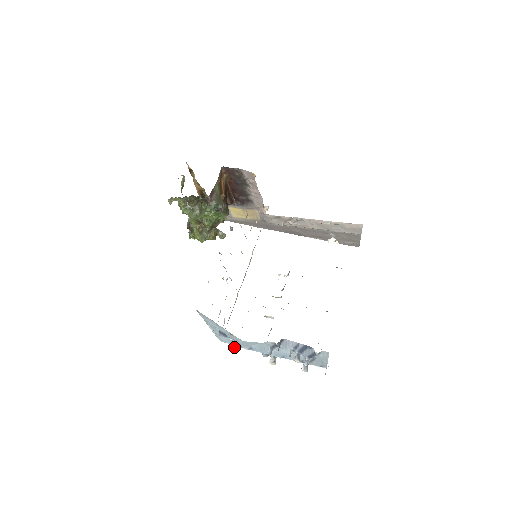
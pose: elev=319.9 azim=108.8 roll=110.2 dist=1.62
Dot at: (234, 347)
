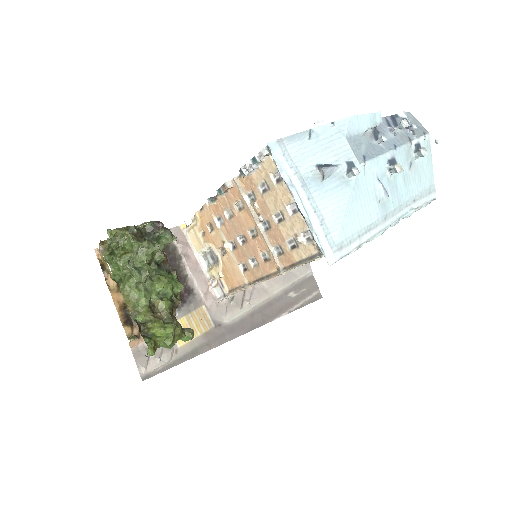
Dot at: (351, 170)
